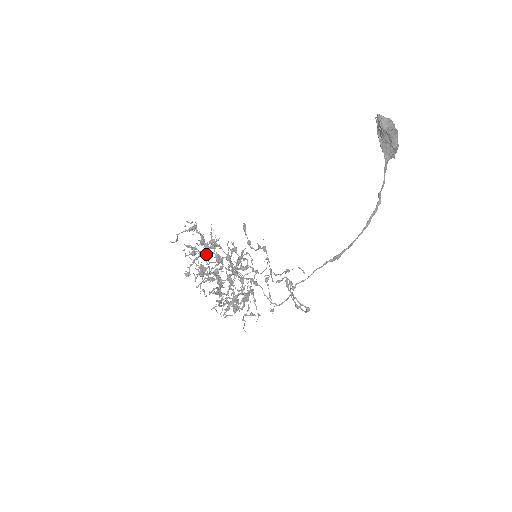
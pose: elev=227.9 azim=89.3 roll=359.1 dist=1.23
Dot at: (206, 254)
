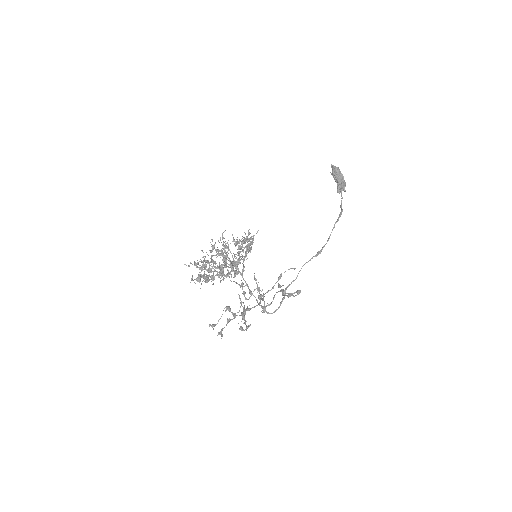
Dot at: occluded
